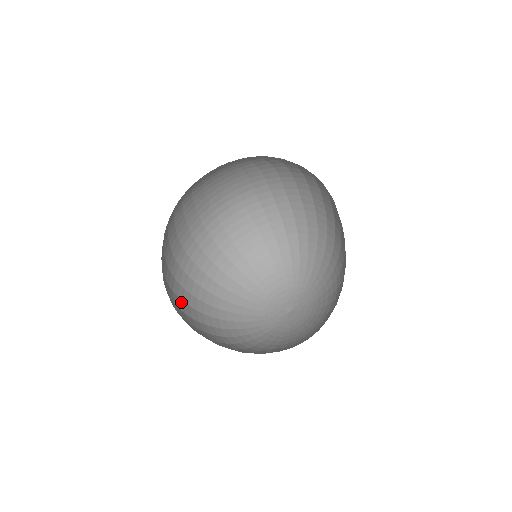
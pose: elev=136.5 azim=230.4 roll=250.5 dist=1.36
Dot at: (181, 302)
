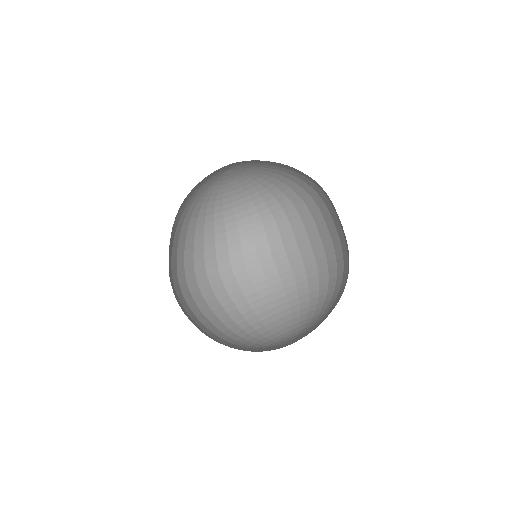
Dot at: occluded
